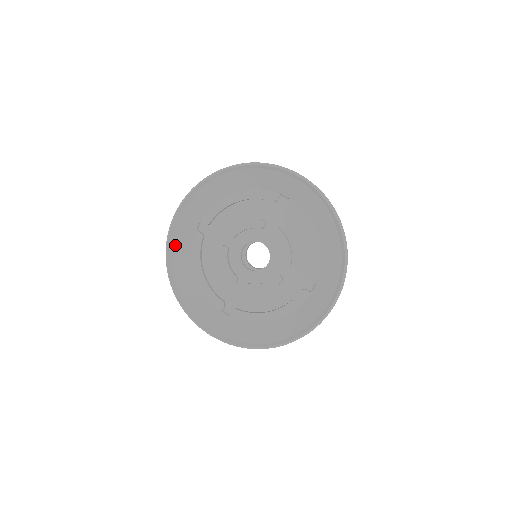
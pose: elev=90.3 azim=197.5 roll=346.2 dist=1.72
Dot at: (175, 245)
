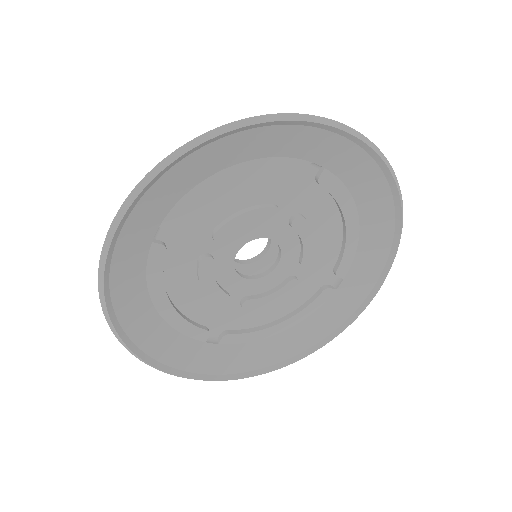
Dot at: (116, 279)
